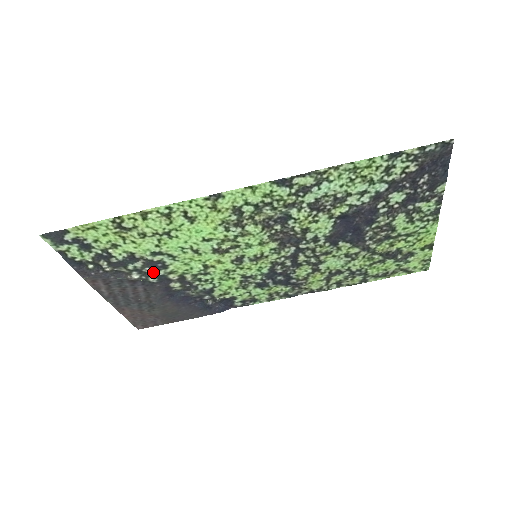
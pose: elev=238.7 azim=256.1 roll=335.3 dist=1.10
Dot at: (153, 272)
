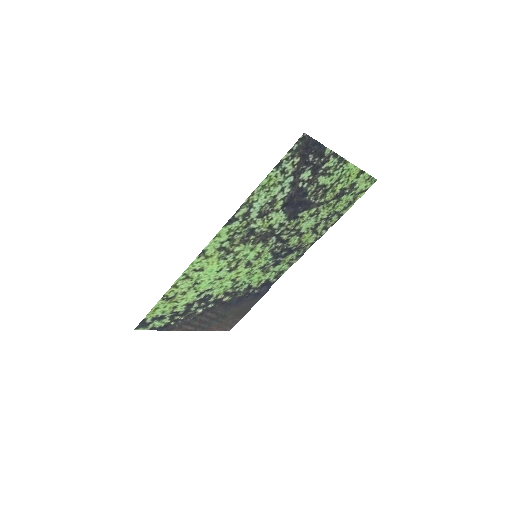
Dot at: (207, 303)
